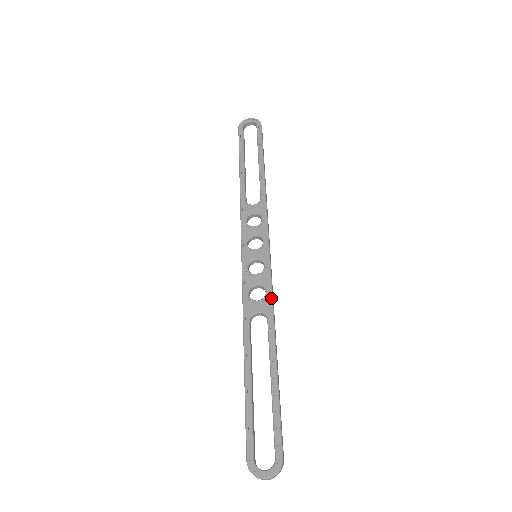
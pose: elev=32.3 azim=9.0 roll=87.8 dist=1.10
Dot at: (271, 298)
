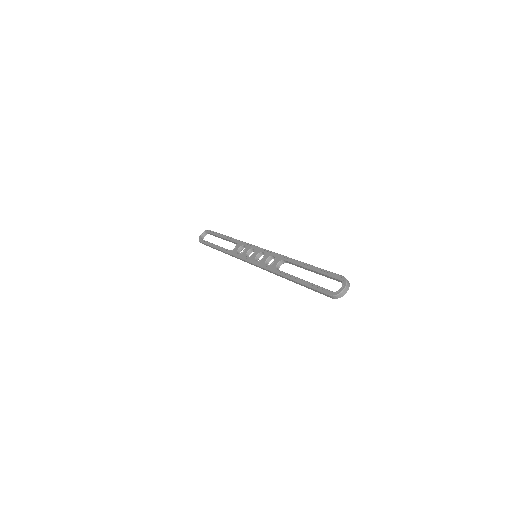
Dot at: (278, 254)
